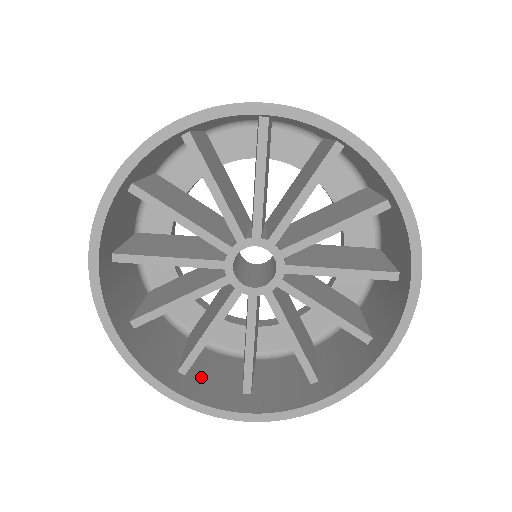
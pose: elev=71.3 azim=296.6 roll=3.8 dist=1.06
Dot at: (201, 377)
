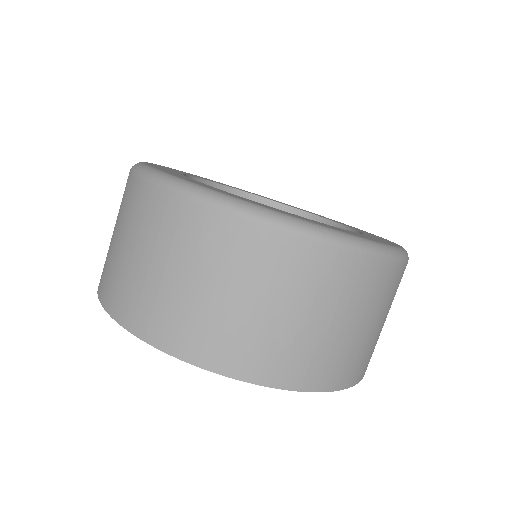
Dot at: occluded
